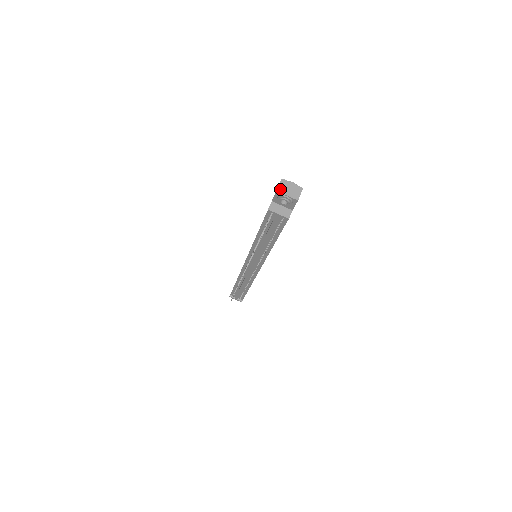
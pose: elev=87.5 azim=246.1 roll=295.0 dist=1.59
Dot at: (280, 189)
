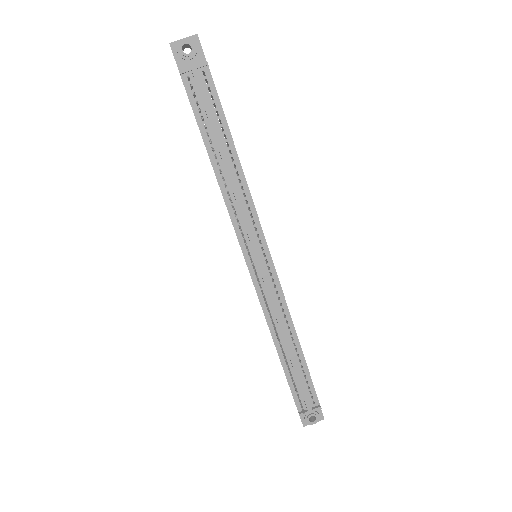
Dot at: (173, 43)
